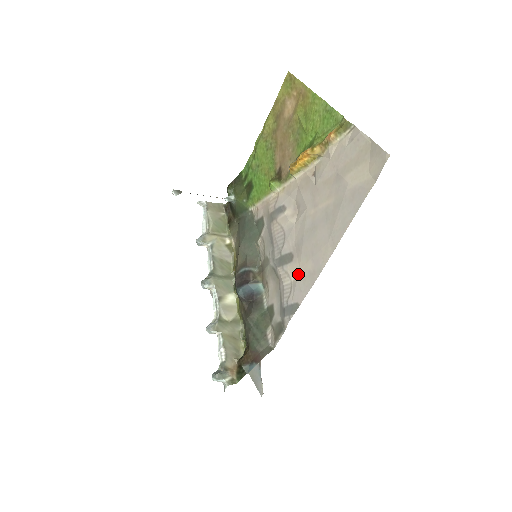
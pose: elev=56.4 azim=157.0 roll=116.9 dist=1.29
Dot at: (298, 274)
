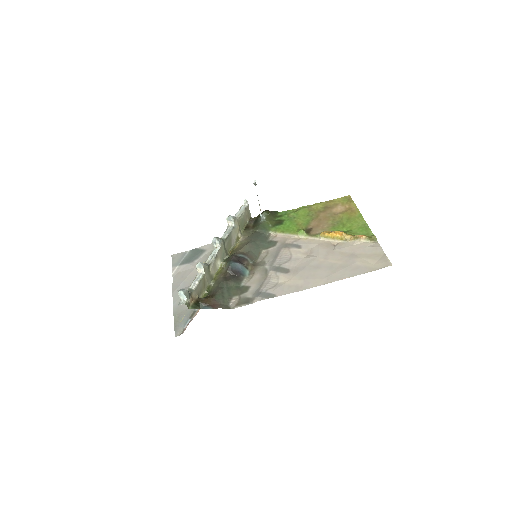
Dot at: (287, 281)
